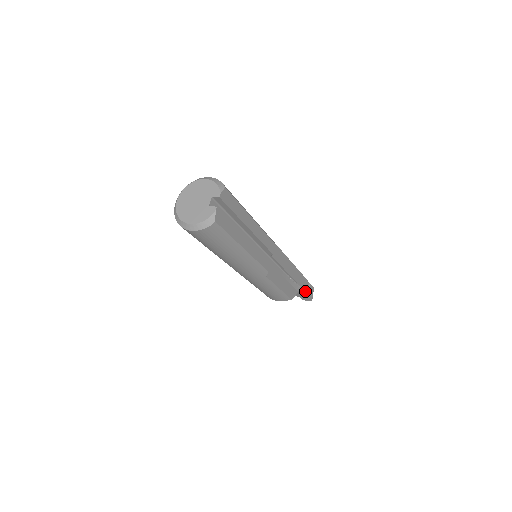
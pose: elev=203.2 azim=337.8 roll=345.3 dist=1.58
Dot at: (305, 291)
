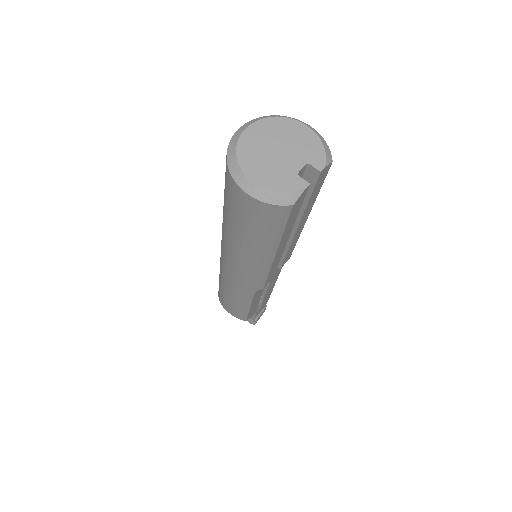
Dot at: (258, 313)
